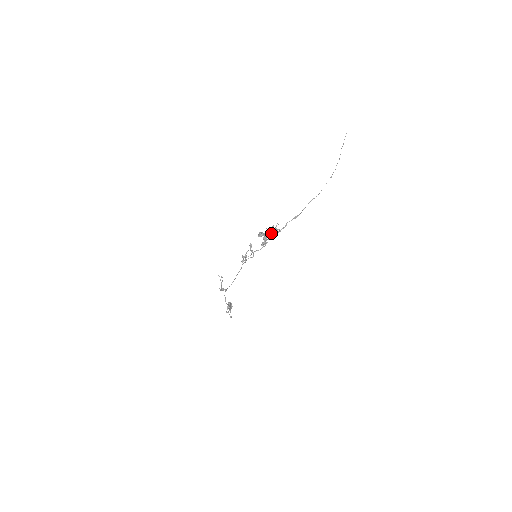
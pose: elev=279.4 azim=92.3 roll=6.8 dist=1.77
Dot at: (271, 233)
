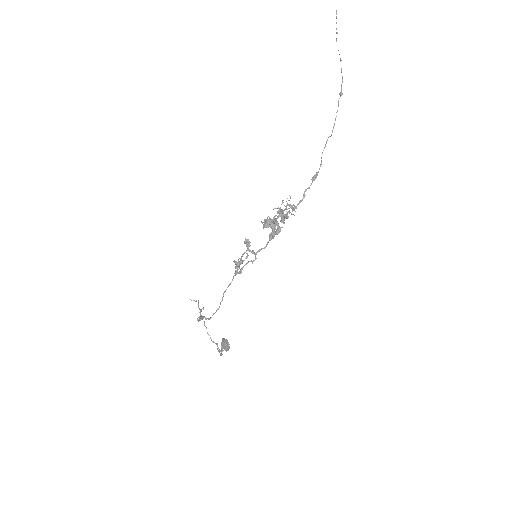
Dot at: (285, 216)
